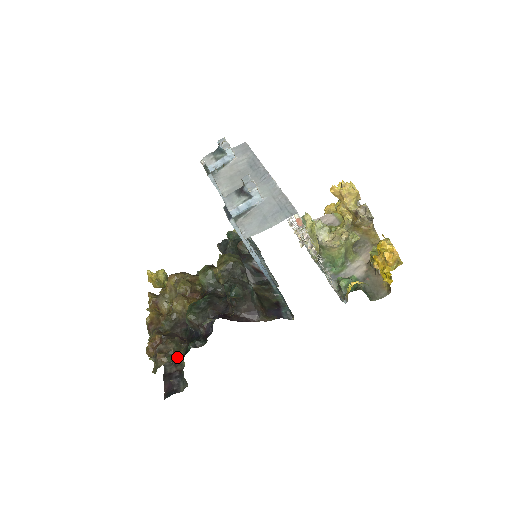
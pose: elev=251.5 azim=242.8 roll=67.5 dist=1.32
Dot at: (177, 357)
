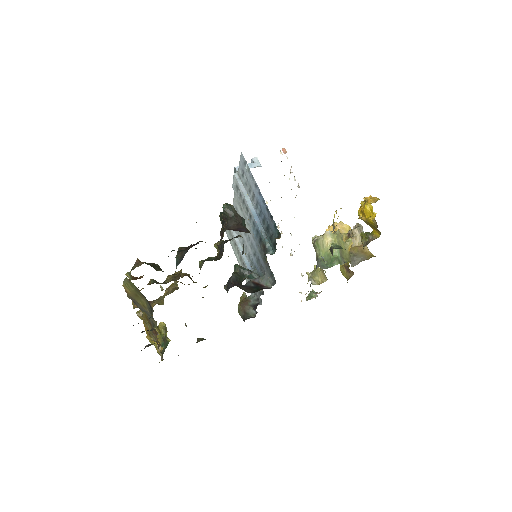
Dot at: (155, 269)
